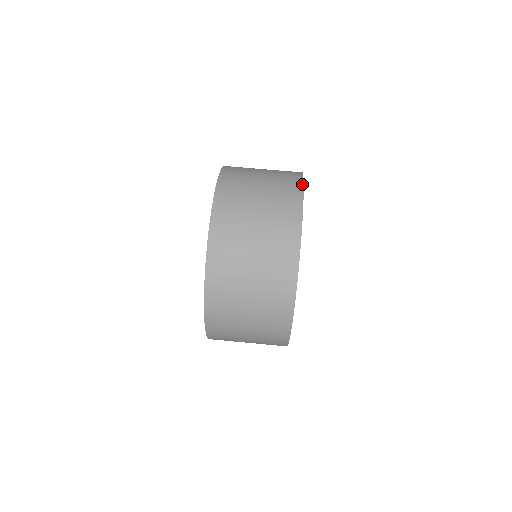
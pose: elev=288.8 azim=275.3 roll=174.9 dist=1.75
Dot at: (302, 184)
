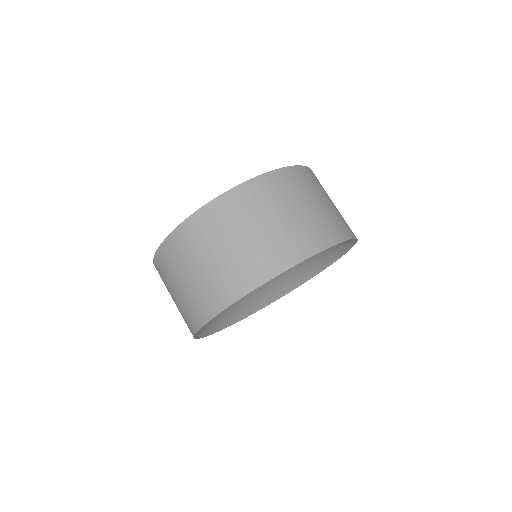
Dot at: (280, 272)
